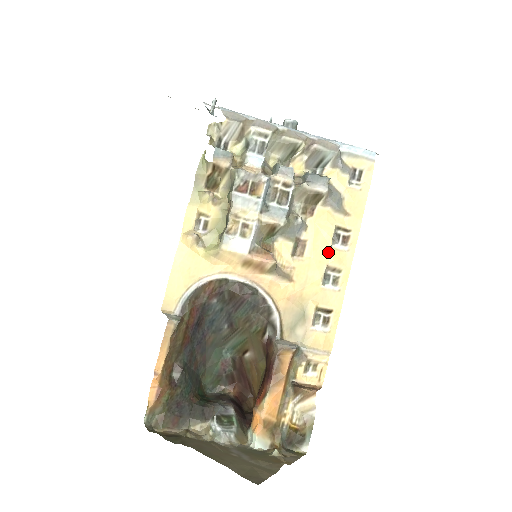
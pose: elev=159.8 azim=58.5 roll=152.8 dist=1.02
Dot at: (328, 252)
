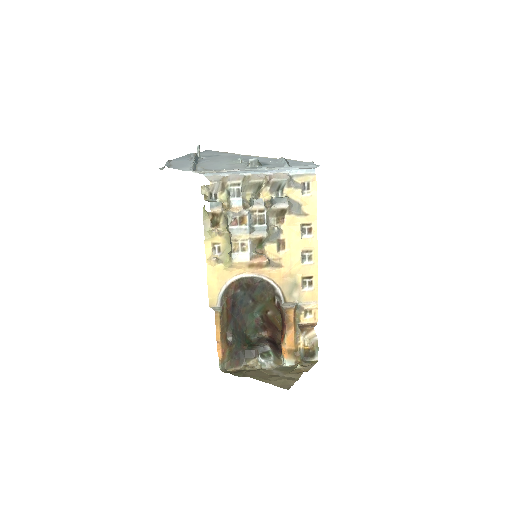
Dot at: (300, 242)
